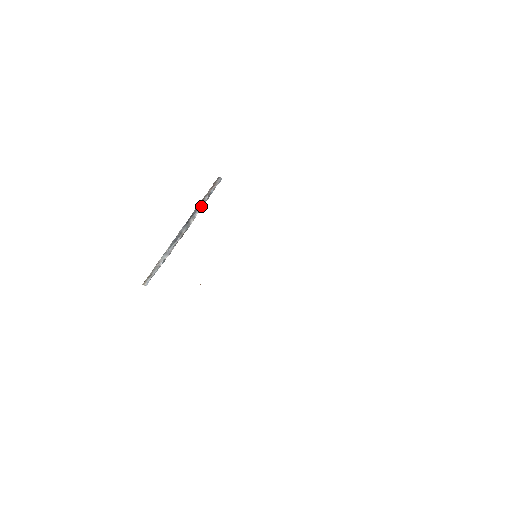
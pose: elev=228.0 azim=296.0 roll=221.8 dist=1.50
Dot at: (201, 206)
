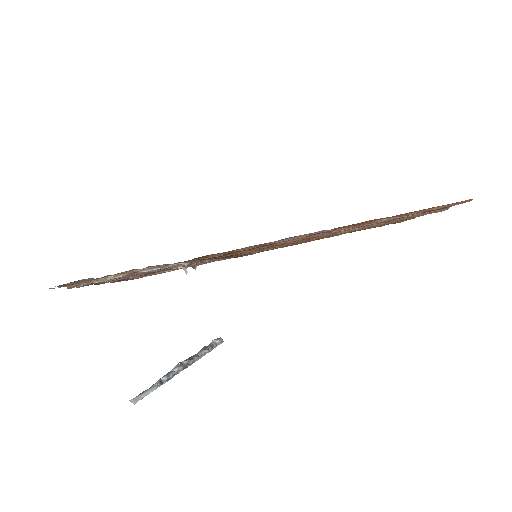
Dot at: (203, 350)
